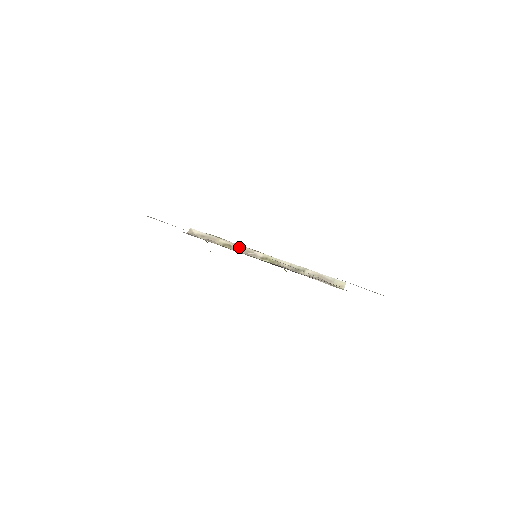
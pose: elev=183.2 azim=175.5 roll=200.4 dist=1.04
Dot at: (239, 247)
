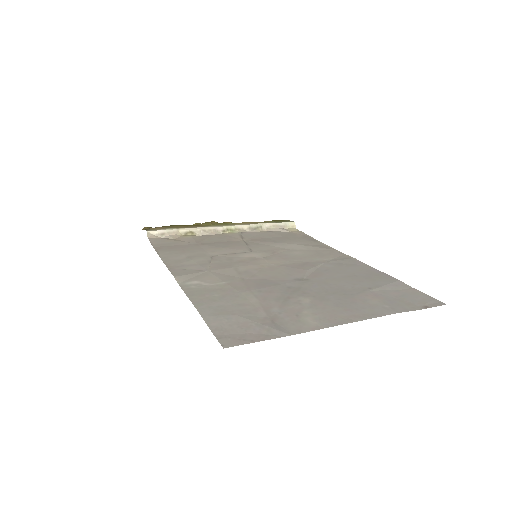
Dot at: (200, 230)
